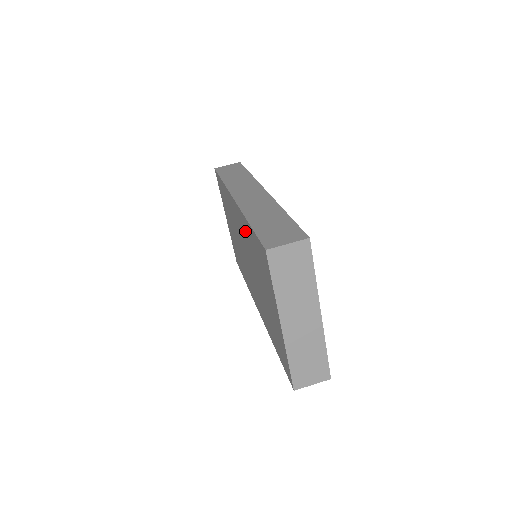
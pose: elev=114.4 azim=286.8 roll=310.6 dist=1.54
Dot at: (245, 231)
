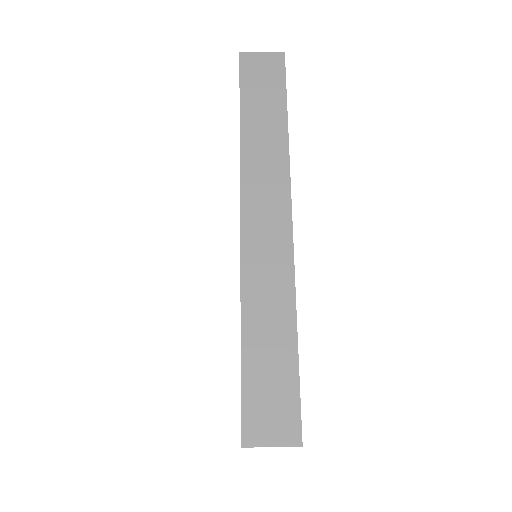
Dot at: occluded
